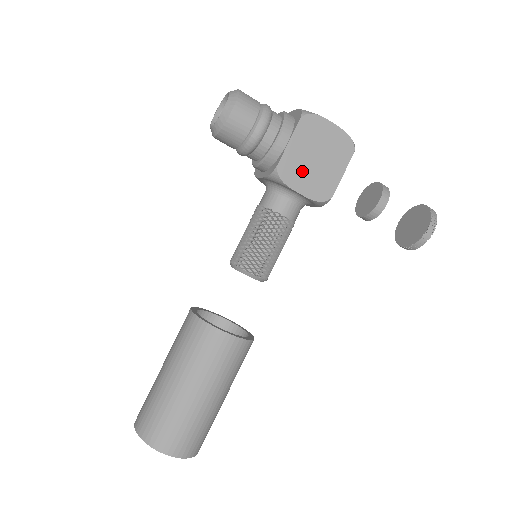
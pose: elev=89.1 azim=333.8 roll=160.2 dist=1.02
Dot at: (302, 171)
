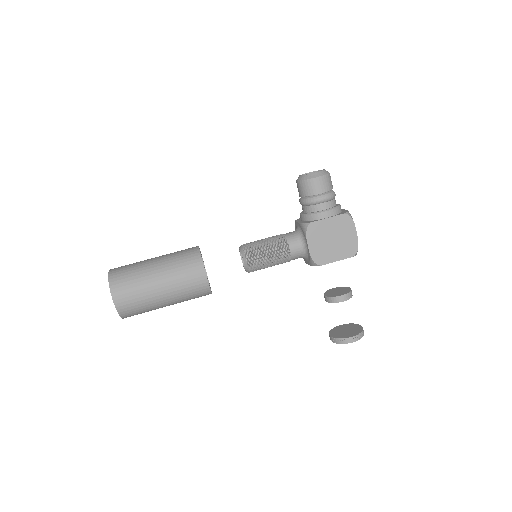
Dot at: (320, 238)
